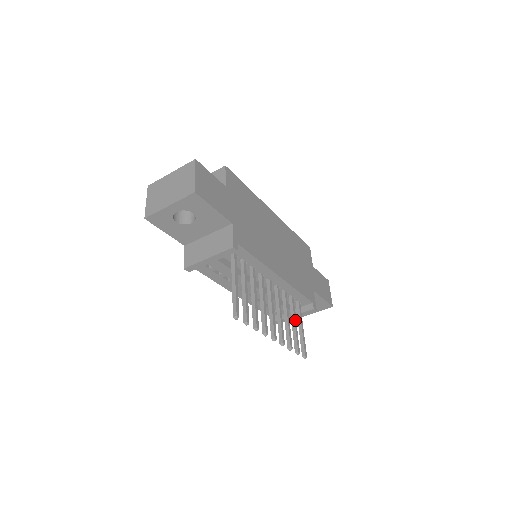
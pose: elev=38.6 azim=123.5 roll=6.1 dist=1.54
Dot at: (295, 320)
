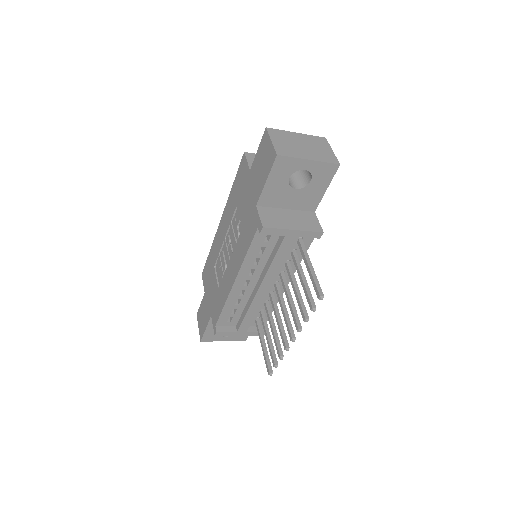
Dot at: (269, 334)
